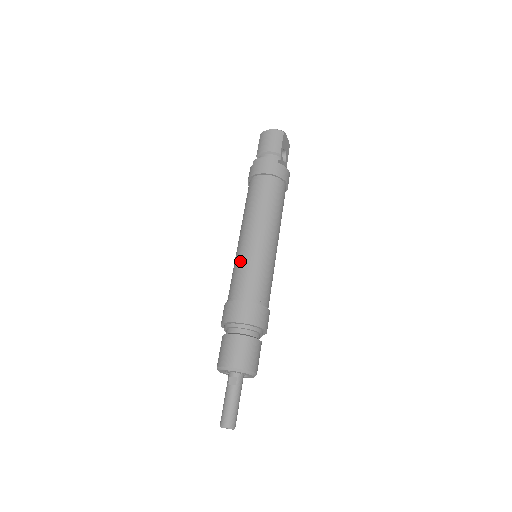
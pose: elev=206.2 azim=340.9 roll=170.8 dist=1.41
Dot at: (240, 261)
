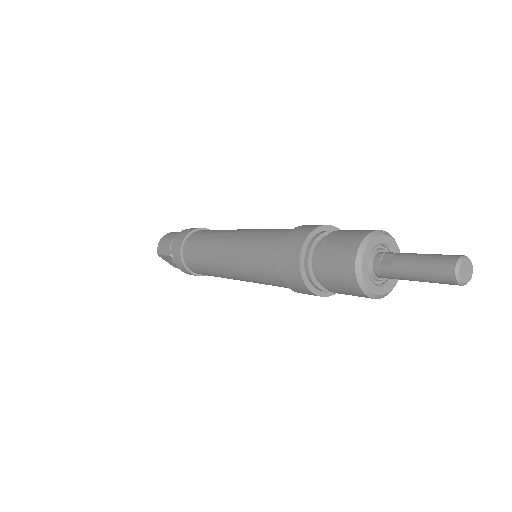
Dot at: (244, 251)
